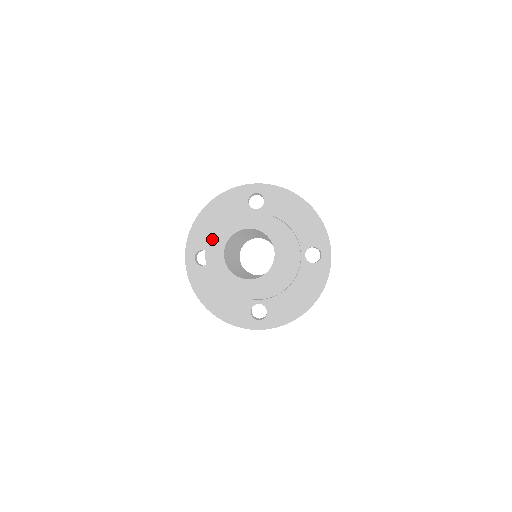
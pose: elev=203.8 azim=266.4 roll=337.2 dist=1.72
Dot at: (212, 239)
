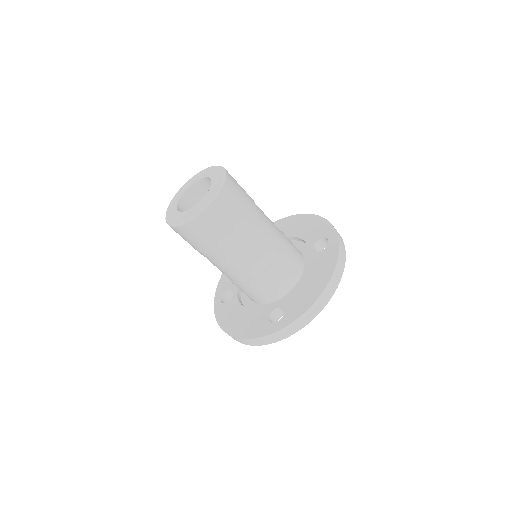
Dot at: (171, 203)
